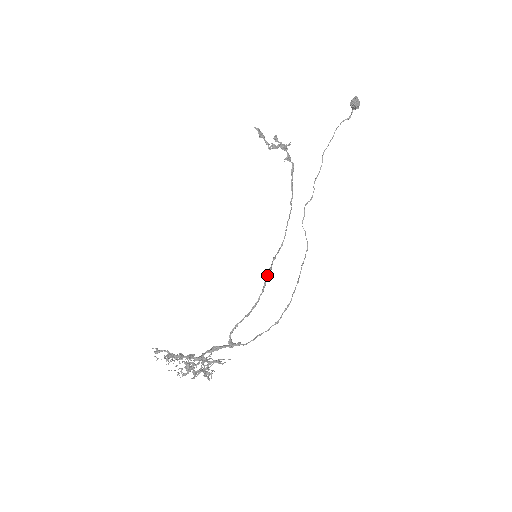
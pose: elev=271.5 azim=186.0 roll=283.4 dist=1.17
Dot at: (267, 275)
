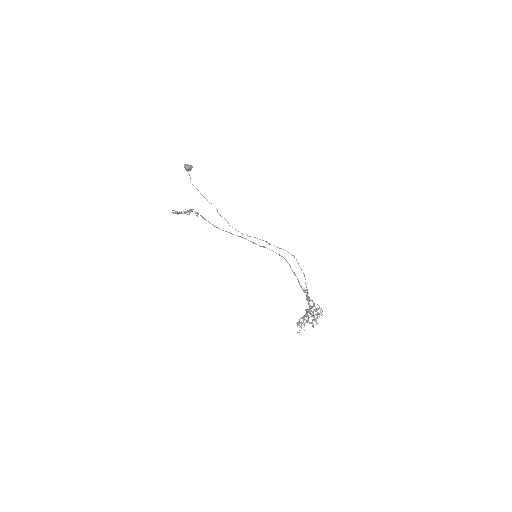
Dot at: (275, 252)
